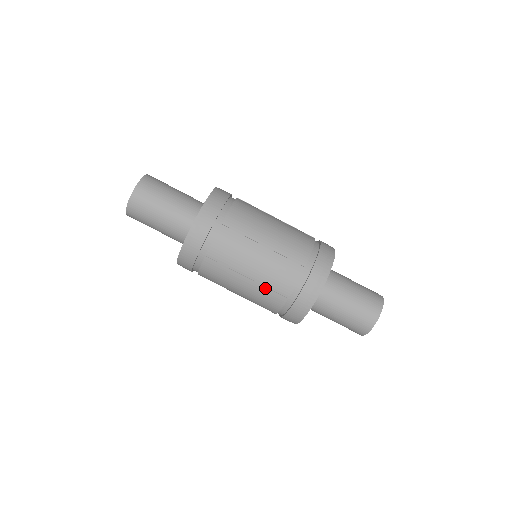
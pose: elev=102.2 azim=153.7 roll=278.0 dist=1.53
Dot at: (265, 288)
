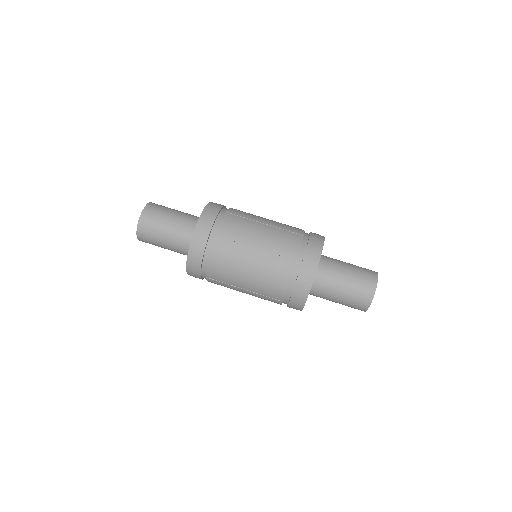
Dot at: (273, 255)
